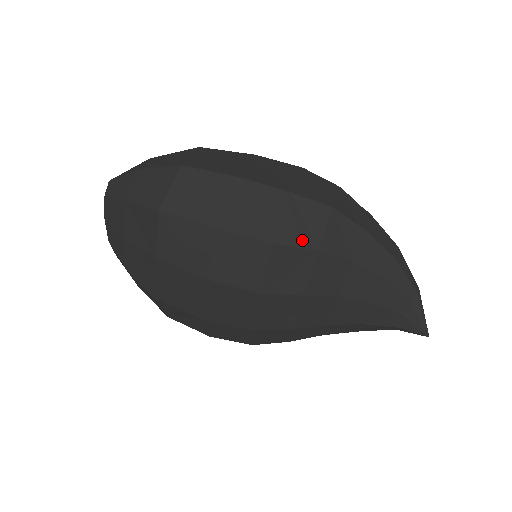
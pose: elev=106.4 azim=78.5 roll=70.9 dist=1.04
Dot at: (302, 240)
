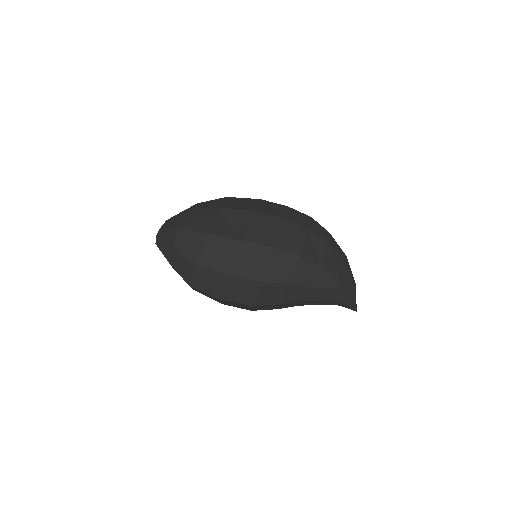
Dot at: (270, 302)
